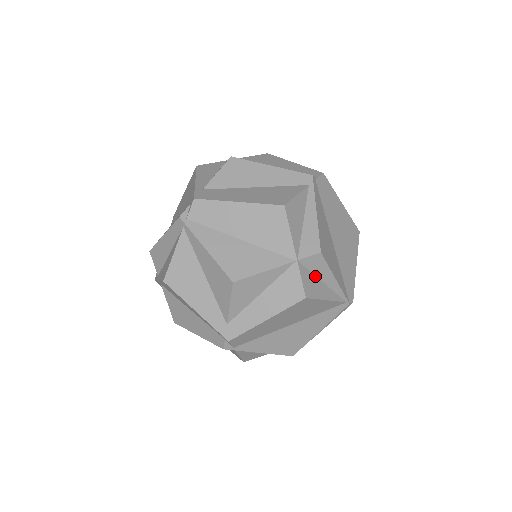
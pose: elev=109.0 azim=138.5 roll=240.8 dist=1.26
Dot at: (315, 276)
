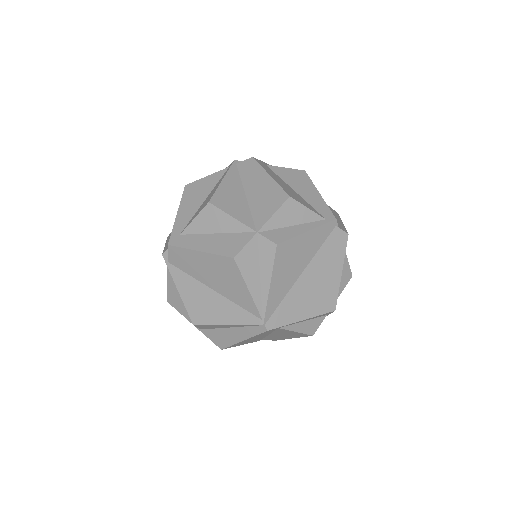
Dot at: (259, 262)
